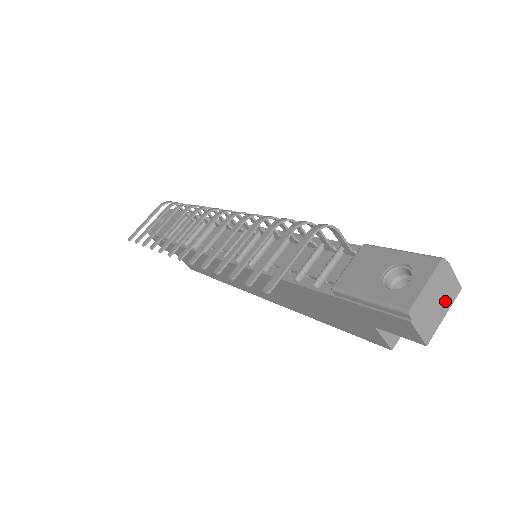
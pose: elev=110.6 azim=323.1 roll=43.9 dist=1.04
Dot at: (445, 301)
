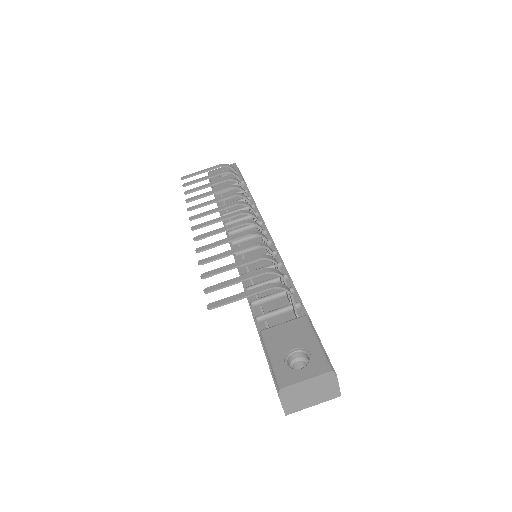
Dot at: (319, 397)
